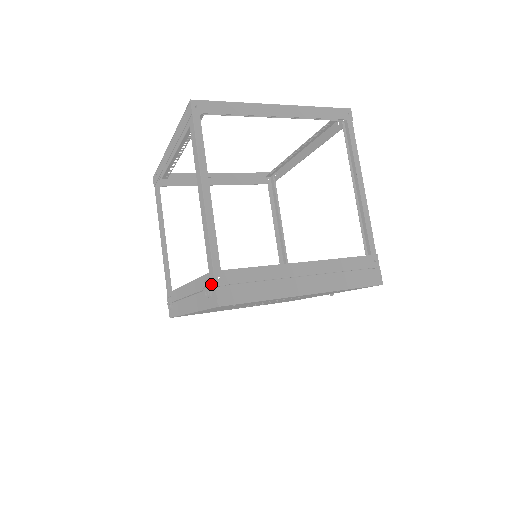
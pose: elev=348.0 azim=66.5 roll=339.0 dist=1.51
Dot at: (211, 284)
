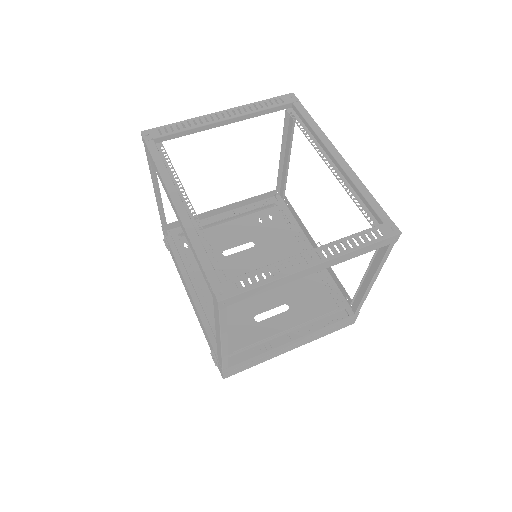
Dot at: (219, 366)
